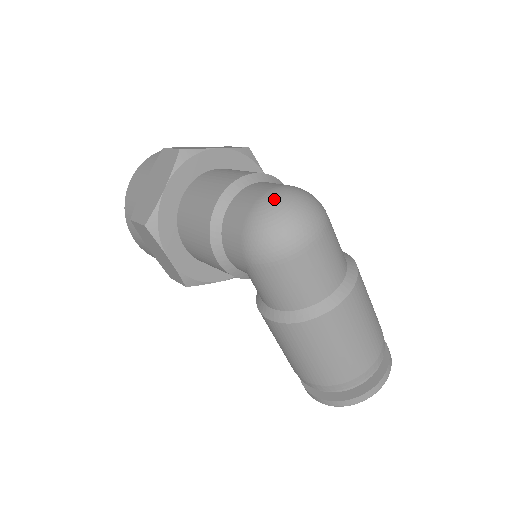
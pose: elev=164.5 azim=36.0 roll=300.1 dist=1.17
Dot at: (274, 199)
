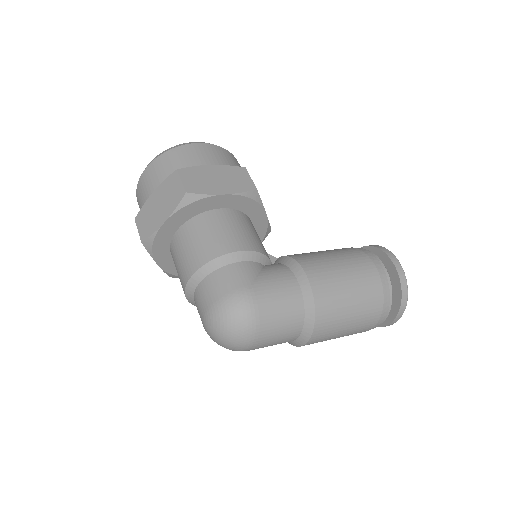
Dot at: (209, 329)
